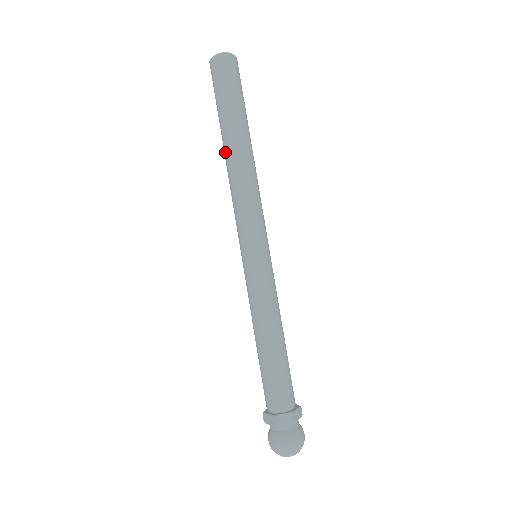
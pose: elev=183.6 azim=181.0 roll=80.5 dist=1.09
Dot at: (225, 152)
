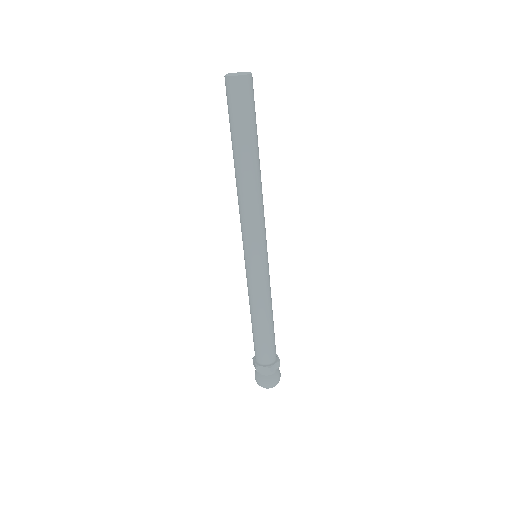
Dot at: occluded
